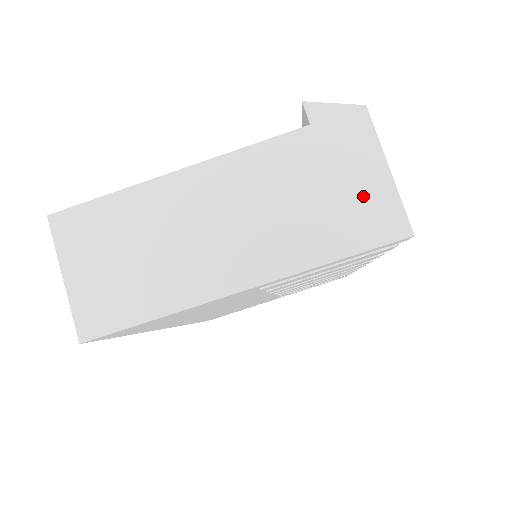
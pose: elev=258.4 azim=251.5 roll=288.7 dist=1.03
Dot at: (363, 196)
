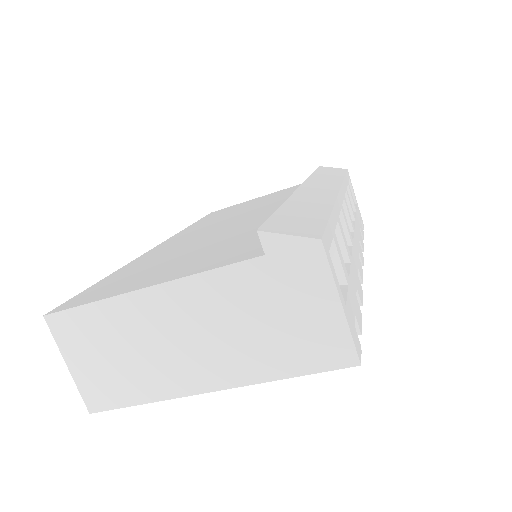
Dot at: (315, 327)
